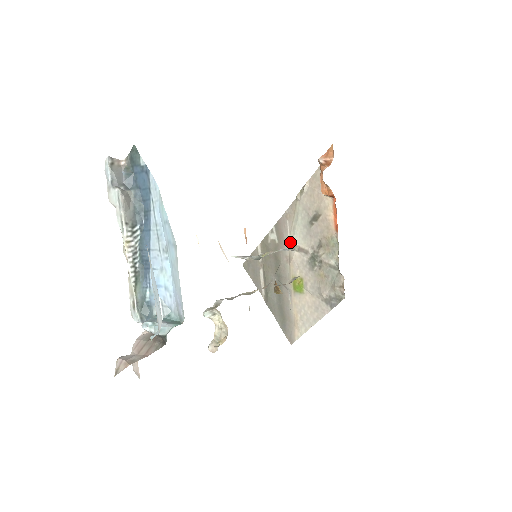
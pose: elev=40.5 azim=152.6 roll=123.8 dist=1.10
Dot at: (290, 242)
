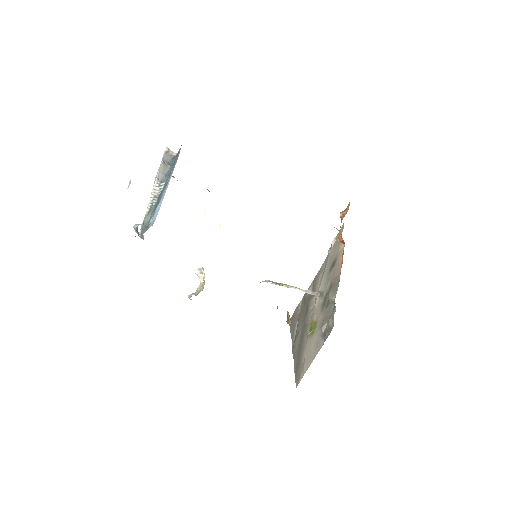
Dot at: (317, 291)
